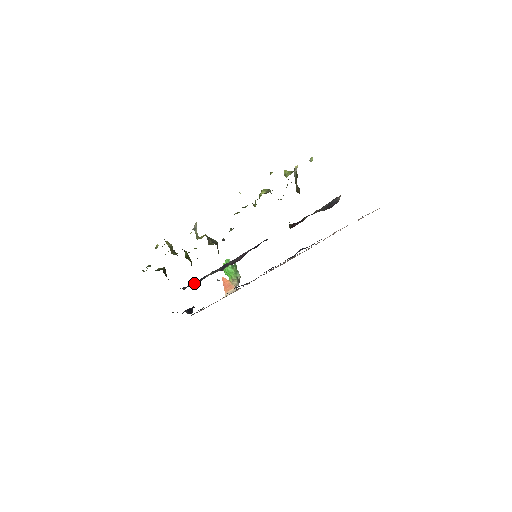
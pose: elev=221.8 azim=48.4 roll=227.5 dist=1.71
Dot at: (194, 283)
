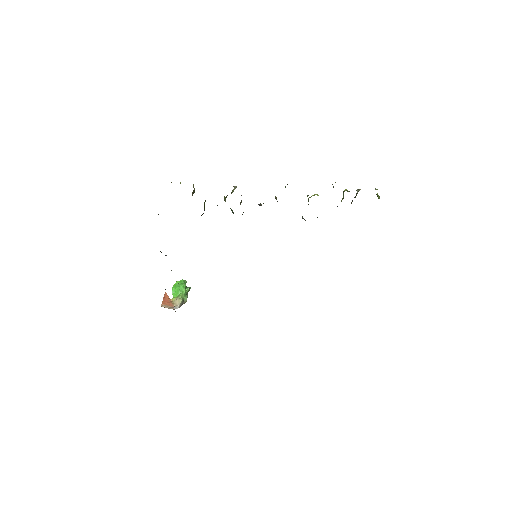
Dot at: occluded
